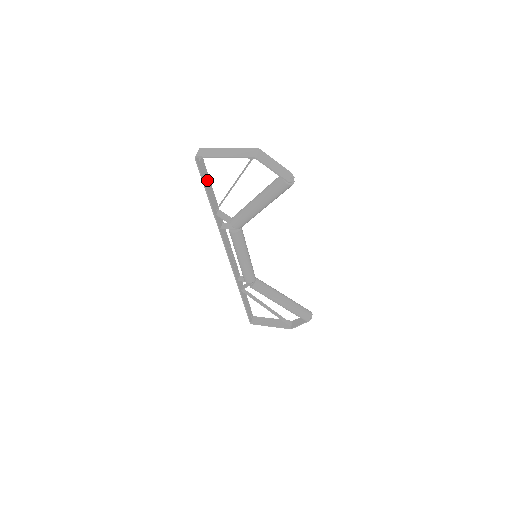
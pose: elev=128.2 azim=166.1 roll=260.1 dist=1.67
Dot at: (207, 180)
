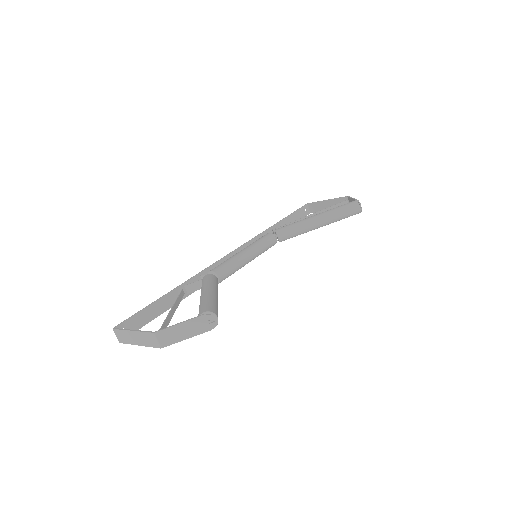
Dot at: (149, 312)
